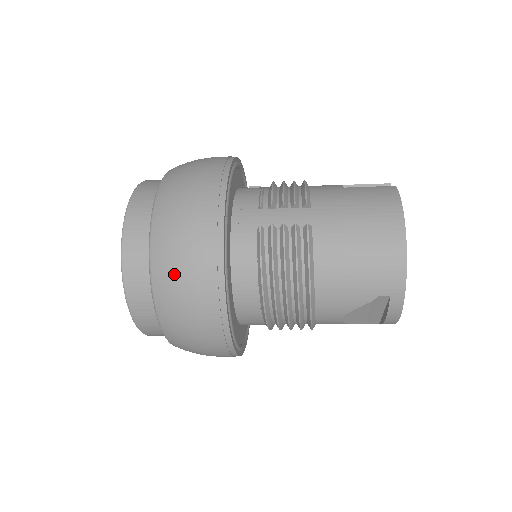
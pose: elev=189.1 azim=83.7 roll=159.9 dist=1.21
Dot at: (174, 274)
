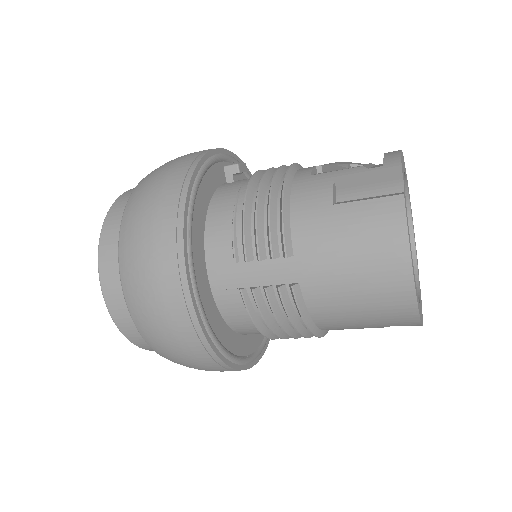
Dot at: (172, 356)
